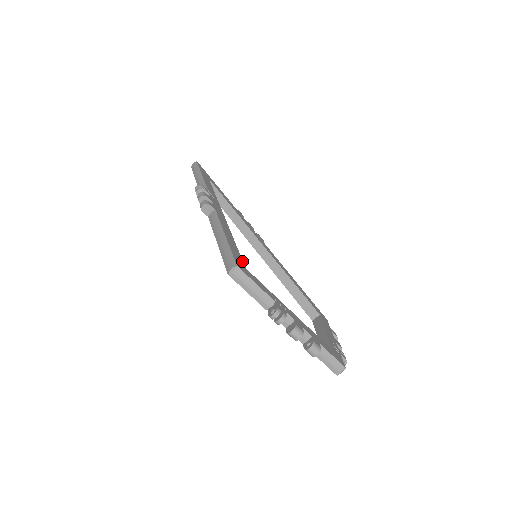
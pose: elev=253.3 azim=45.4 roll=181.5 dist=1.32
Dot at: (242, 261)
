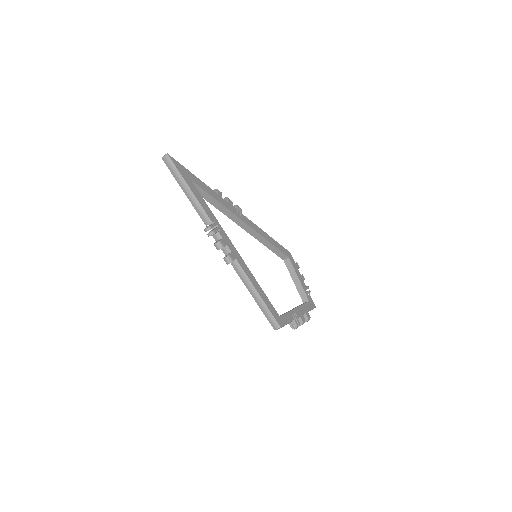
Dot at: (275, 311)
